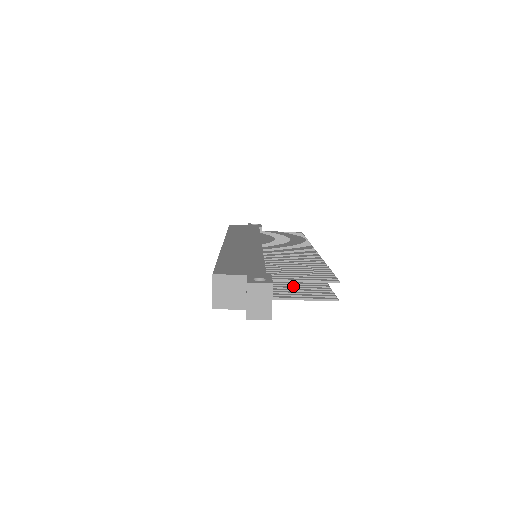
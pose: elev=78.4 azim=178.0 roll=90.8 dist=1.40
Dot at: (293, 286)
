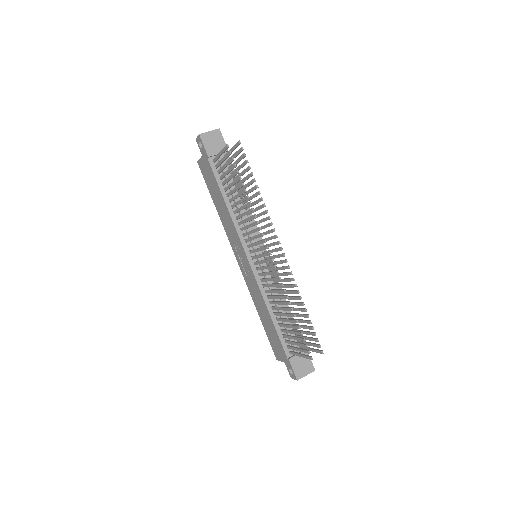
Dot at: (231, 183)
